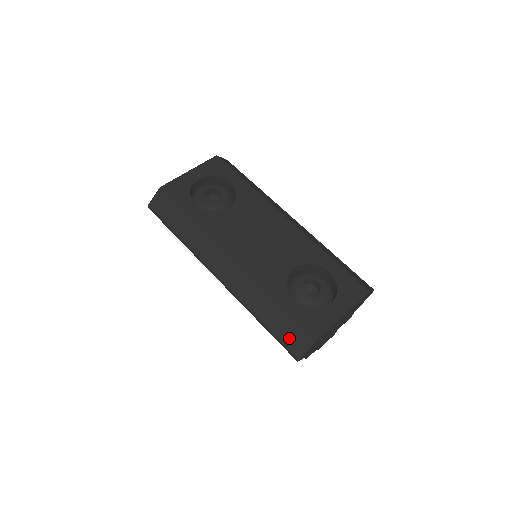
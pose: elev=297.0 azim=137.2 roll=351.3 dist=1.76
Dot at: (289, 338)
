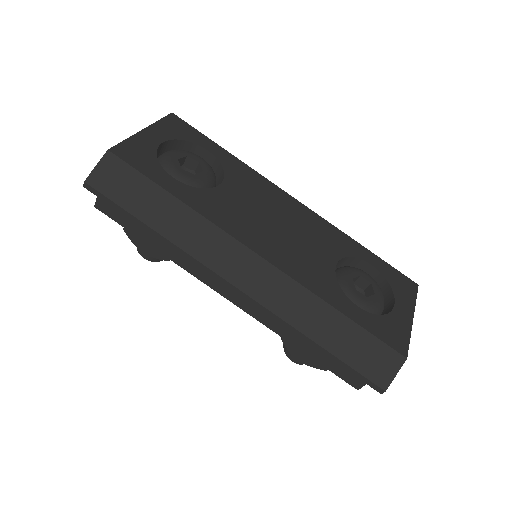
Dot at: (368, 362)
